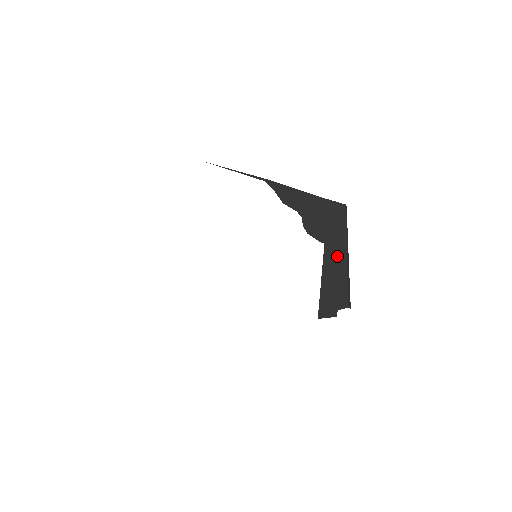
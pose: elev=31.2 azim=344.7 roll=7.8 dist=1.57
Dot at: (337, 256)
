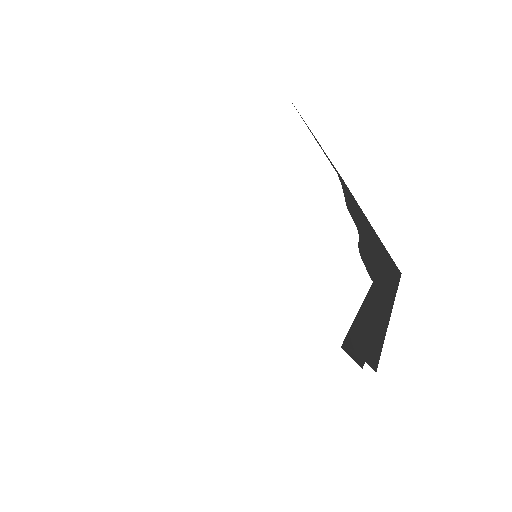
Dot at: (381, 306)
